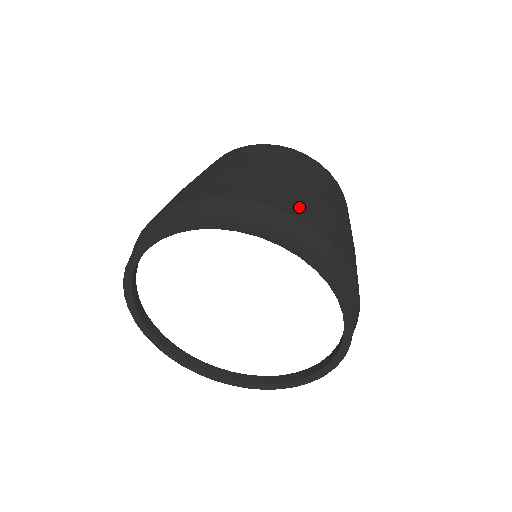
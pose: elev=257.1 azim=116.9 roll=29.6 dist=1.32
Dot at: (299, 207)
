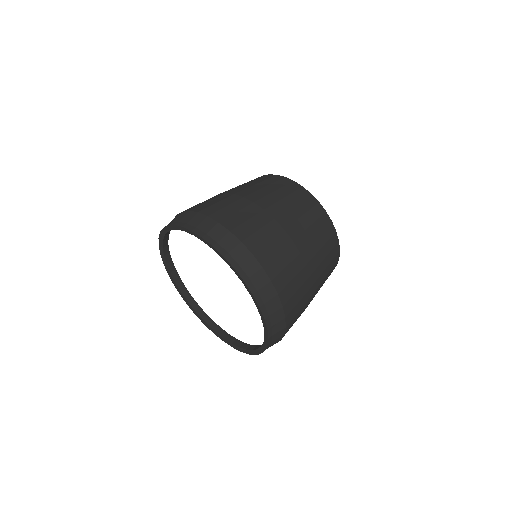
Dot at: (294, 310)
